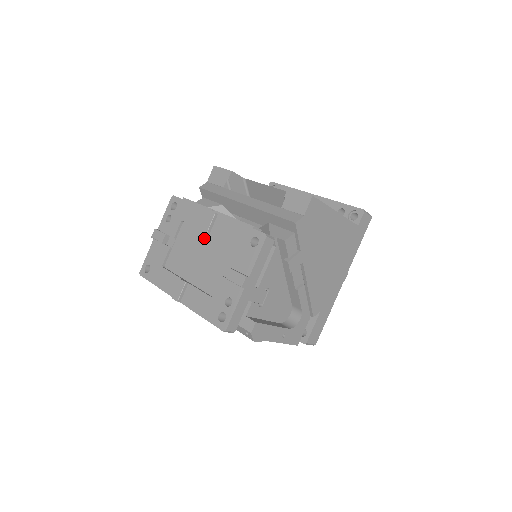
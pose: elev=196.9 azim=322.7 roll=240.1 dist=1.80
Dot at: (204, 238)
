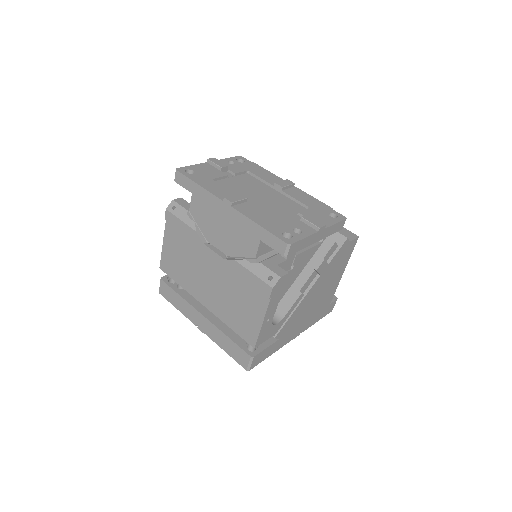
Dot at: (271, 191)
